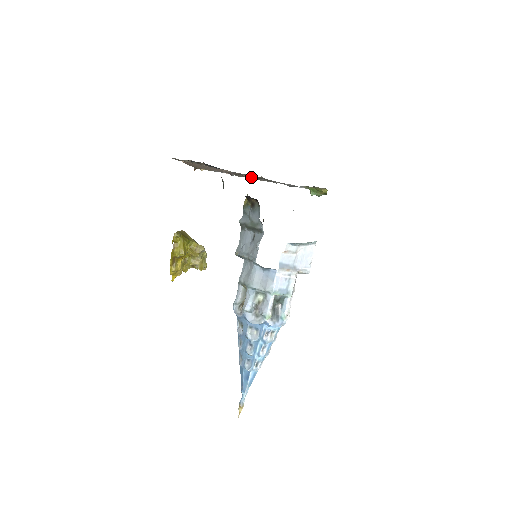
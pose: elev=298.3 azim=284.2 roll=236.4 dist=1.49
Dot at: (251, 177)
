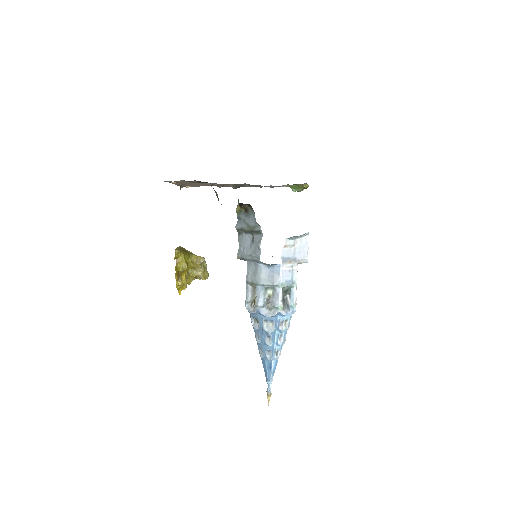
Dot at: (237, 185)
